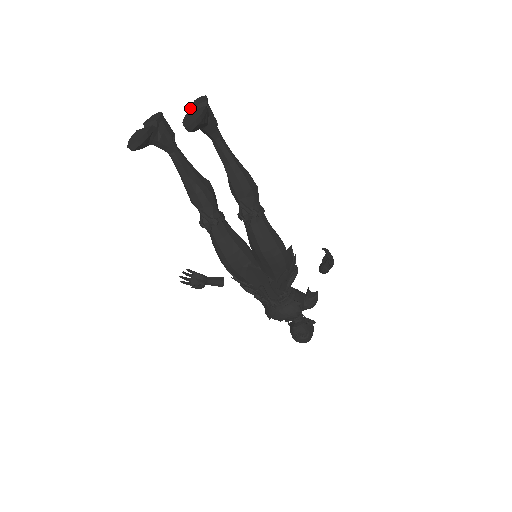
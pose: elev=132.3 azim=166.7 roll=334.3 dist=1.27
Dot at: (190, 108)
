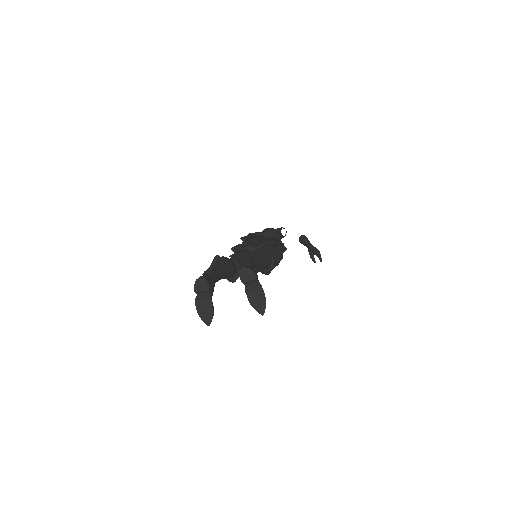
Dot at: occluded
